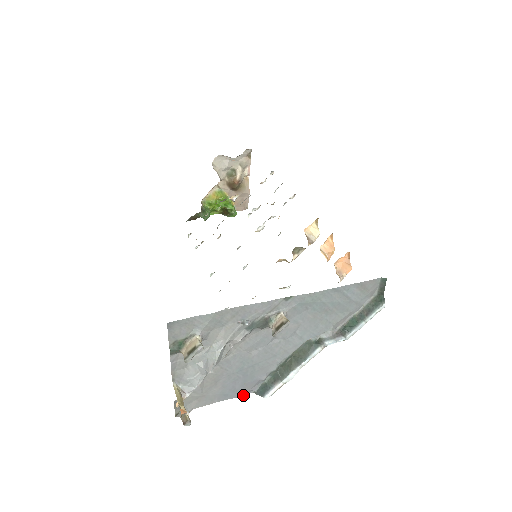
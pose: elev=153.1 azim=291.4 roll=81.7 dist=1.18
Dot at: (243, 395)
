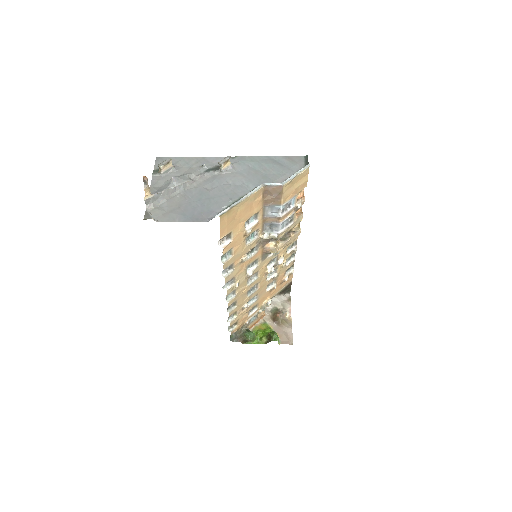
Dot at: occluded
